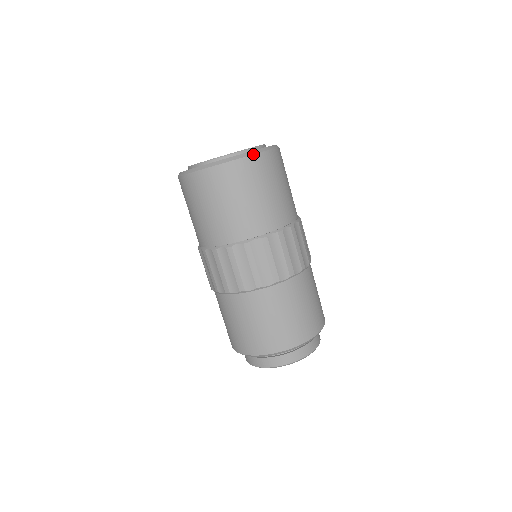
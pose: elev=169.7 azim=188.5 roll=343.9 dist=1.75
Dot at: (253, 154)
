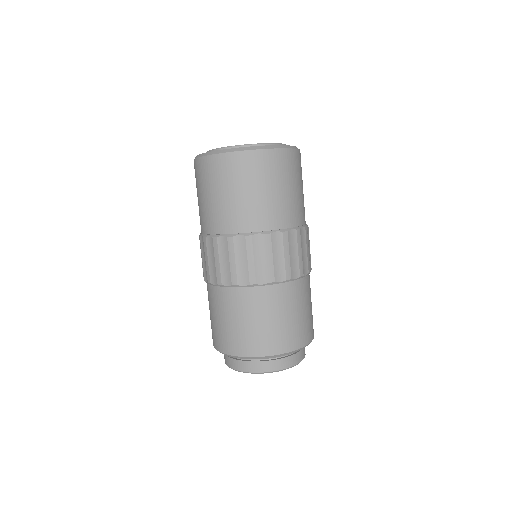
Dot at: (255, 149)
